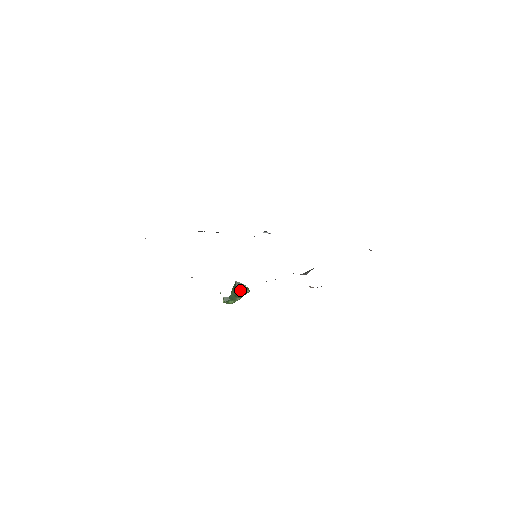
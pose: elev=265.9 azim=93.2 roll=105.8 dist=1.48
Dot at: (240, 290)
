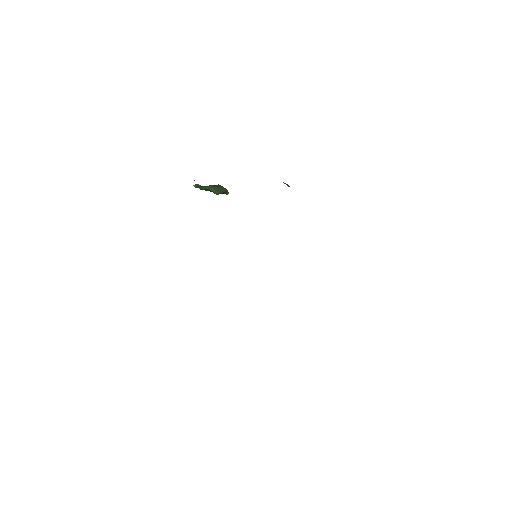
Dot at: (219, 192)
